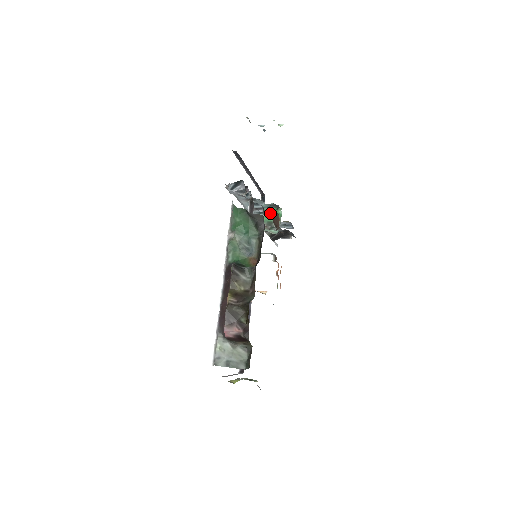
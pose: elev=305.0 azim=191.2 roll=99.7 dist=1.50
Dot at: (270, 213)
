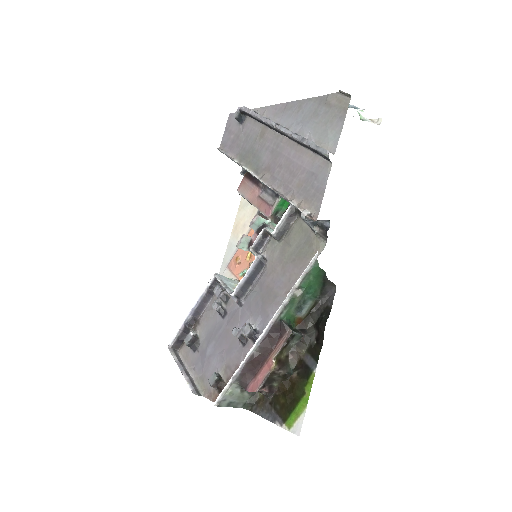
Dot at: (283, 202)
